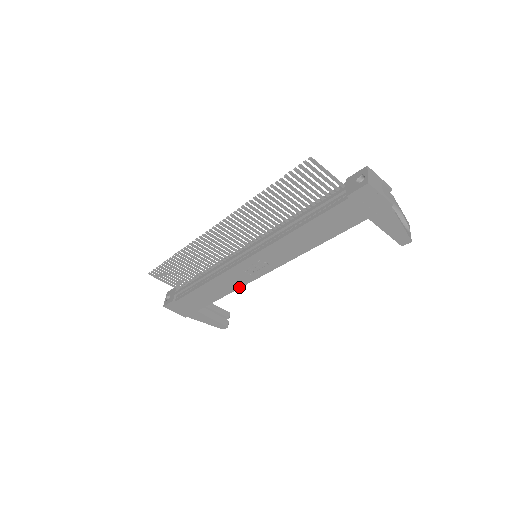
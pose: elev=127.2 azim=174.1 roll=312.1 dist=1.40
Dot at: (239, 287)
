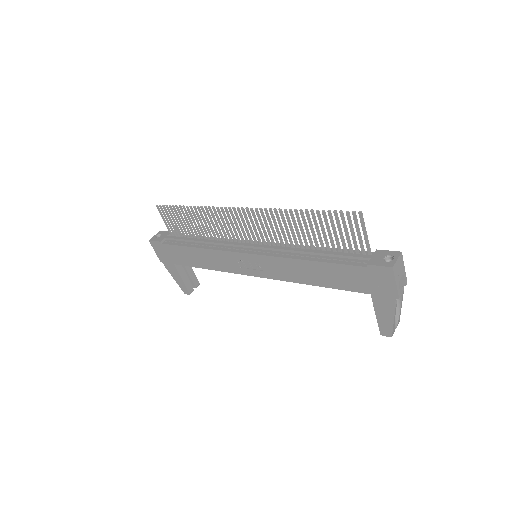
Dot at: (223, 270)
